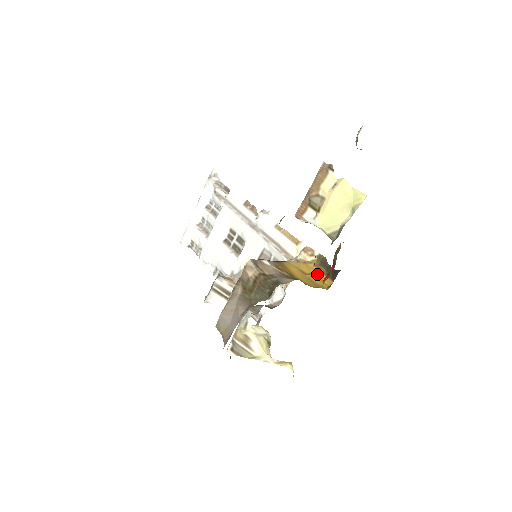
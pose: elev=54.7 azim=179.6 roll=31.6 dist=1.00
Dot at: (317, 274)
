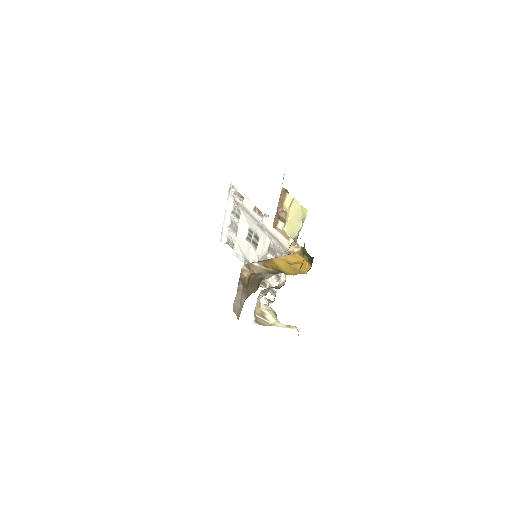
Dot at: (301, 261)
